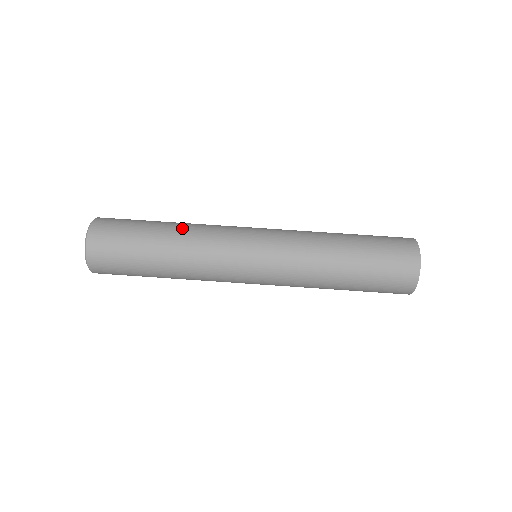
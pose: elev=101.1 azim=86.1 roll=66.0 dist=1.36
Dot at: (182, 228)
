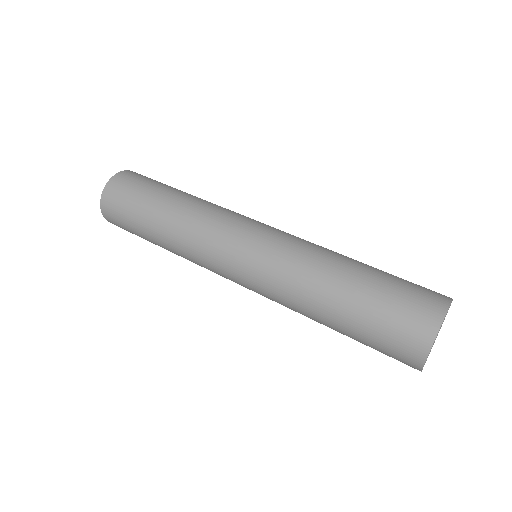
Dot at: occluded
